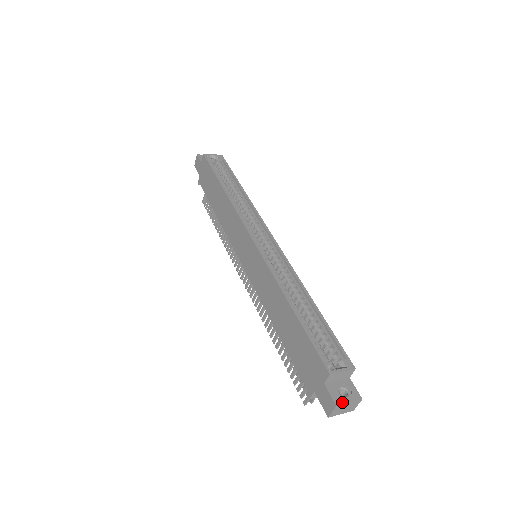
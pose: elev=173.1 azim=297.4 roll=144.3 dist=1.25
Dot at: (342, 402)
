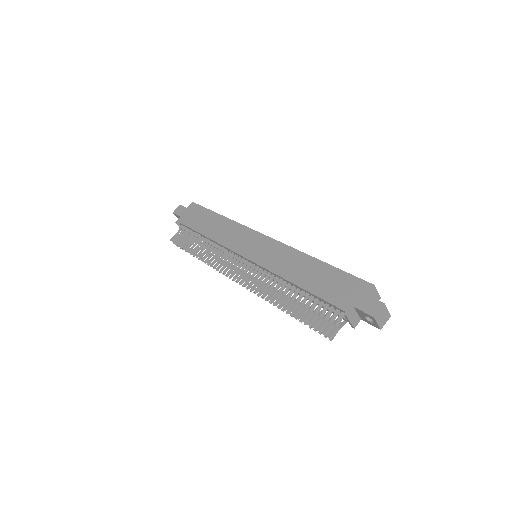
Dot at: (385, 305)
